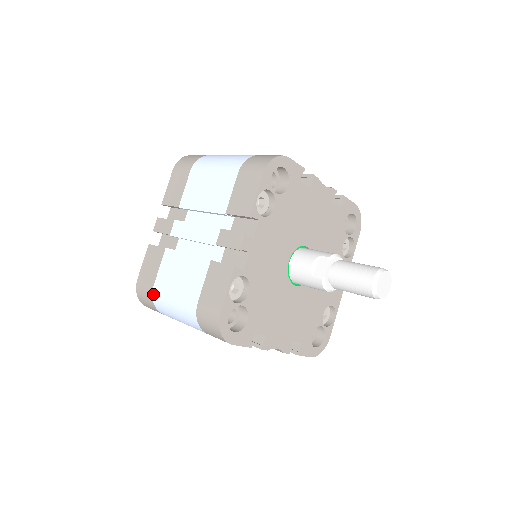
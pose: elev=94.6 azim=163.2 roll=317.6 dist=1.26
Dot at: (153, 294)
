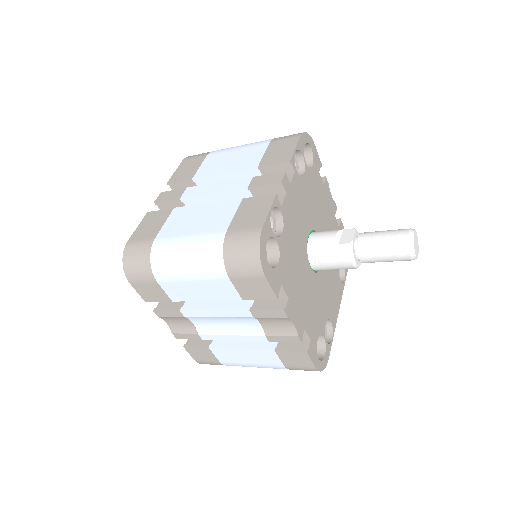
Dot at: (153, 246)
